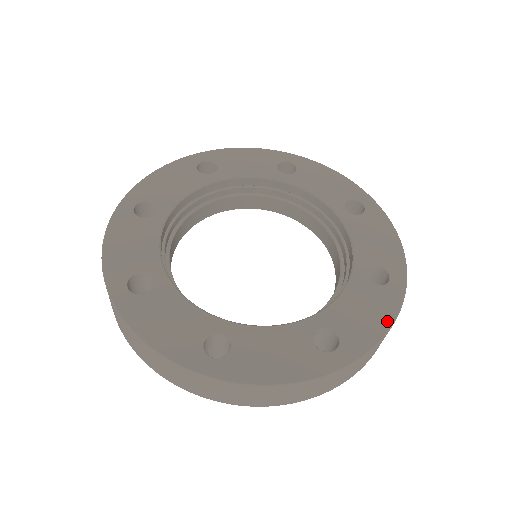
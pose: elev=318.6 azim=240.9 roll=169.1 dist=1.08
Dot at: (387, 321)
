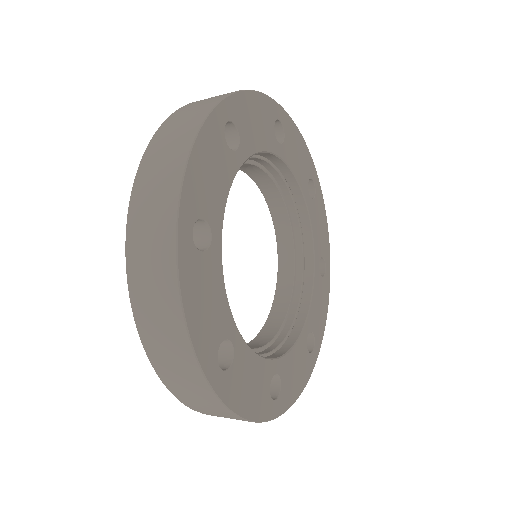
Dot at: (325, 218)
